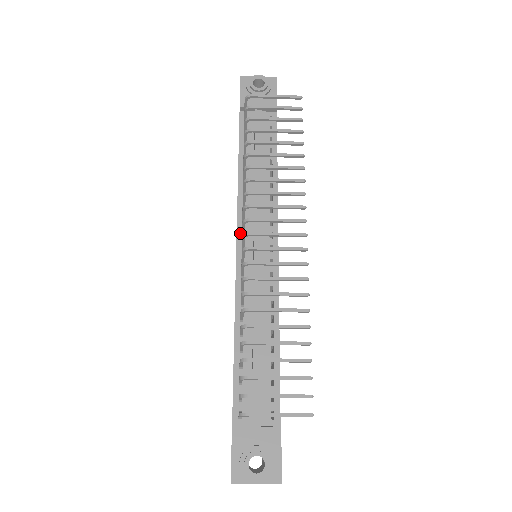
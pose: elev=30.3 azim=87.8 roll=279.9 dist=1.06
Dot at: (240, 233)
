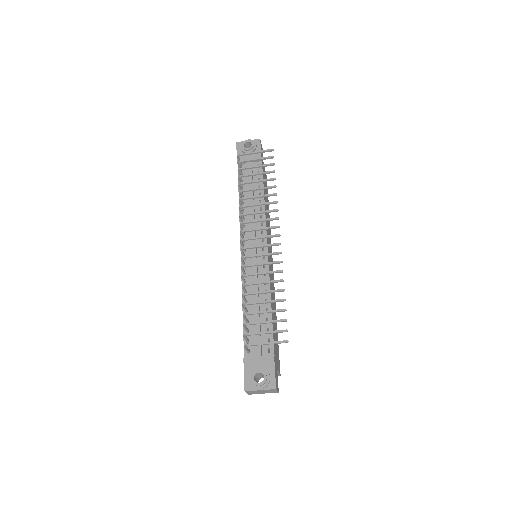
Dot at: occluded
